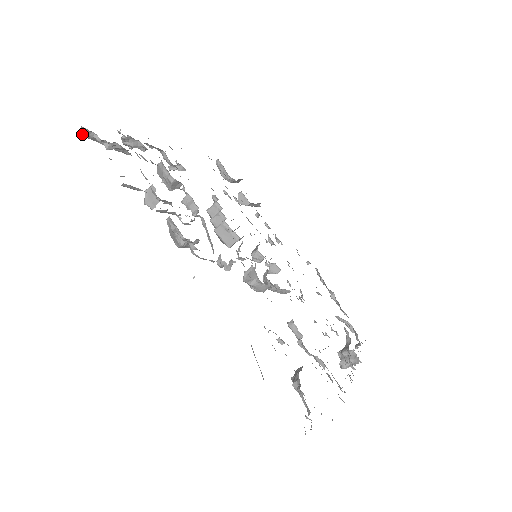
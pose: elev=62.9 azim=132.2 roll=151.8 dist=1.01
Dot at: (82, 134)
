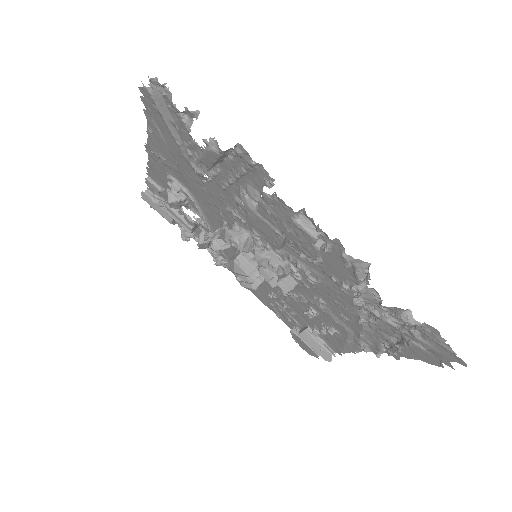
Dot at: (147, 194)
